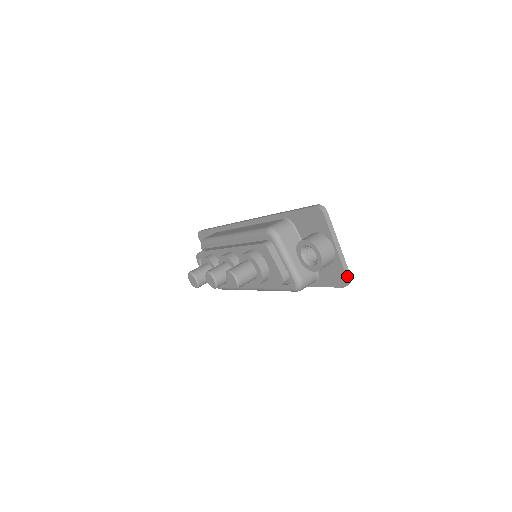
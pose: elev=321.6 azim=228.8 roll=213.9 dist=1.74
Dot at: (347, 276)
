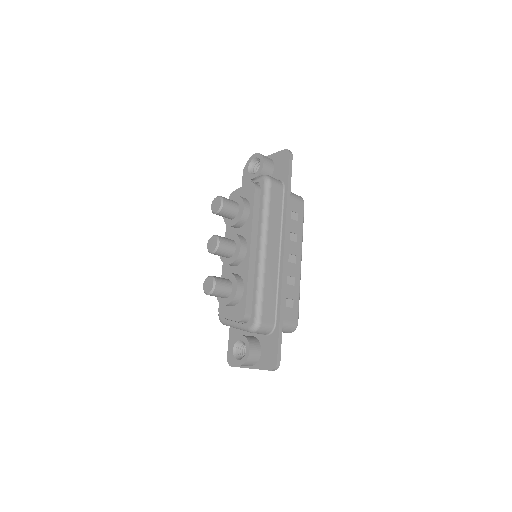
Dot at: (283, 150)
